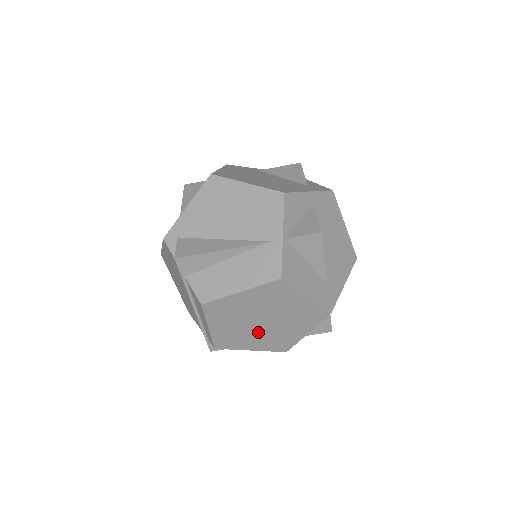
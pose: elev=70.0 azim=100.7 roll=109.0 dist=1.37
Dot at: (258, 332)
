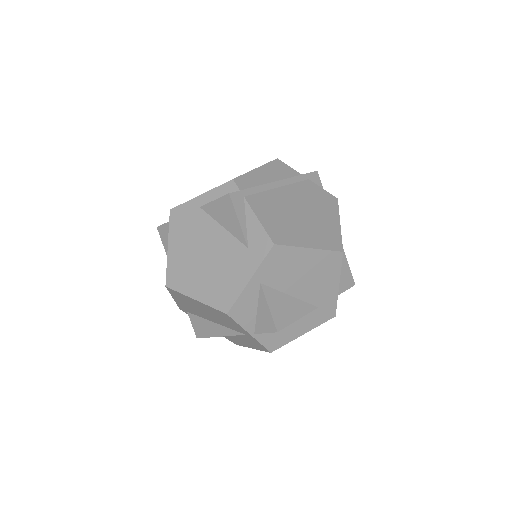
Dot at: occluded
